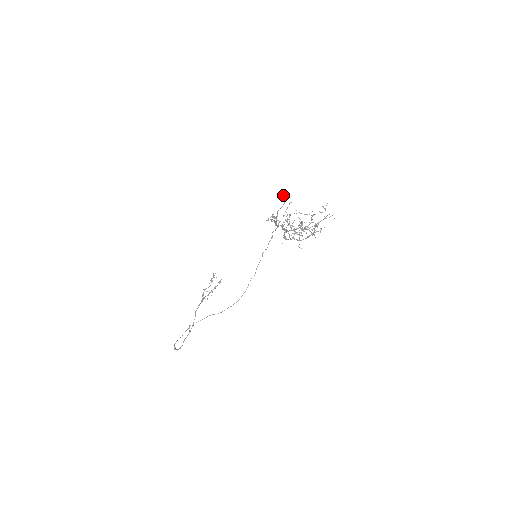
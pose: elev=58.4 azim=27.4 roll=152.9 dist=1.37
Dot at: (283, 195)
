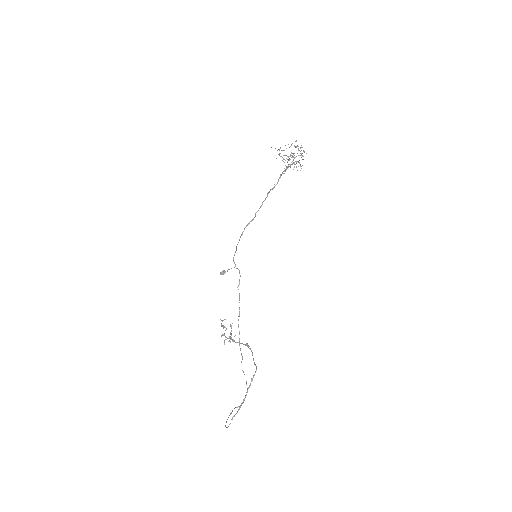
Dot at: occluded
